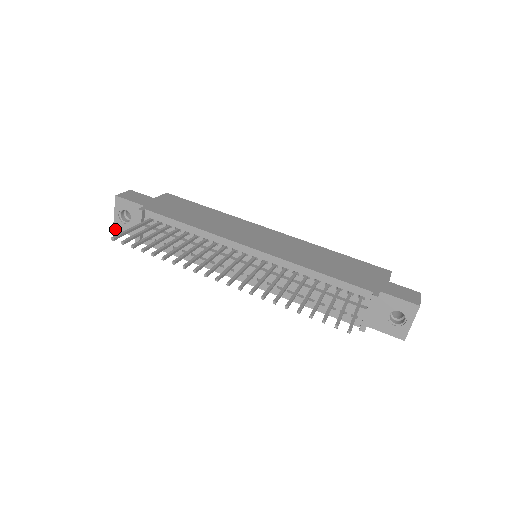
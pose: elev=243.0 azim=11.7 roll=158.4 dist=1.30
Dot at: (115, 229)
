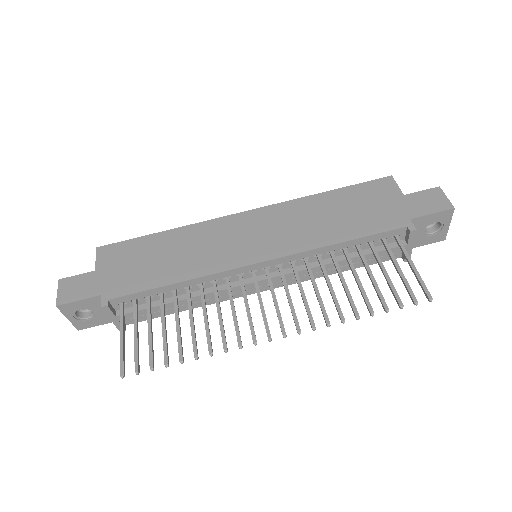
Dot at: occluded
